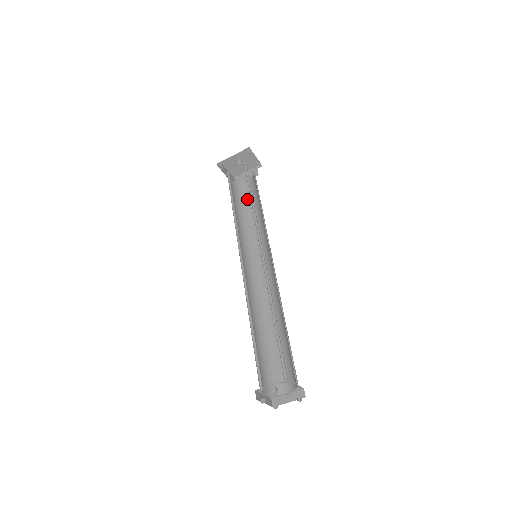
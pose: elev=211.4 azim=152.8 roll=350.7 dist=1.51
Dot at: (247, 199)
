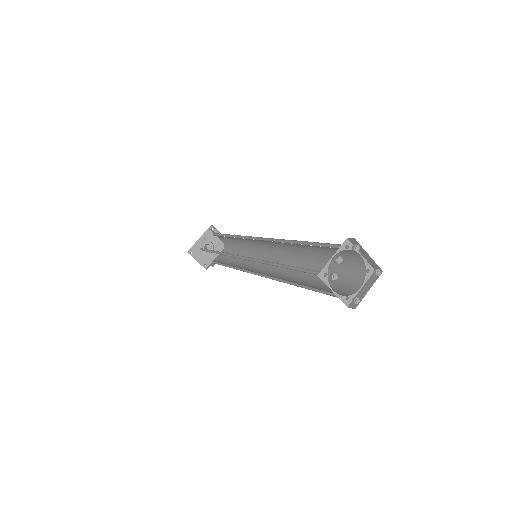
Dot at: (227, 261)
